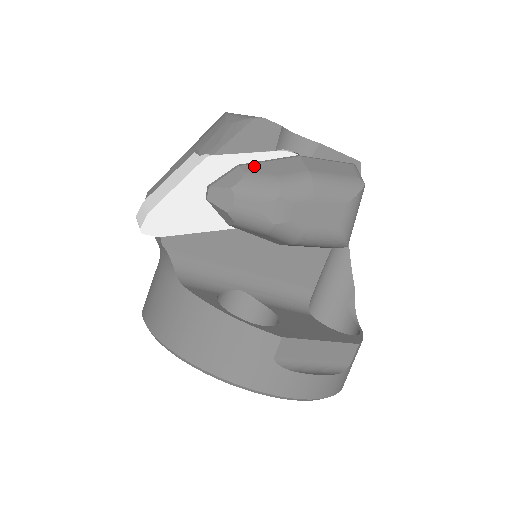
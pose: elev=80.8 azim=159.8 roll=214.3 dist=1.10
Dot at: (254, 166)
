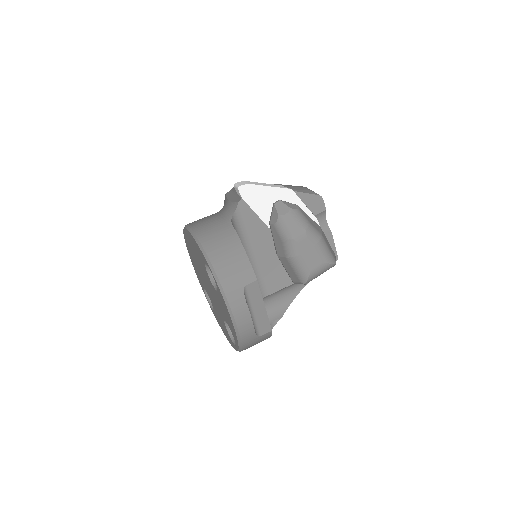
Dot at: (303, 211)
